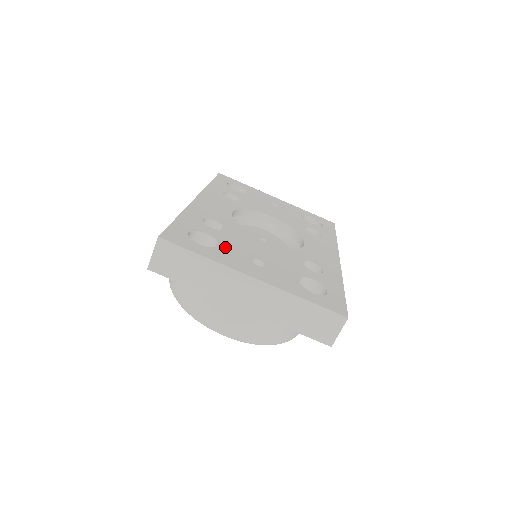
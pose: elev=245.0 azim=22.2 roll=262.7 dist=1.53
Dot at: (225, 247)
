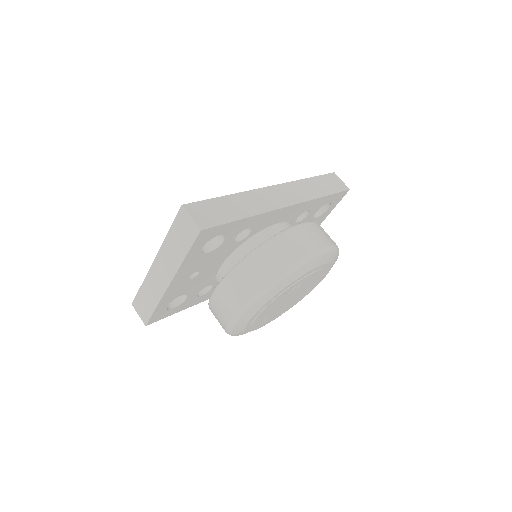
Dot at: occluded
